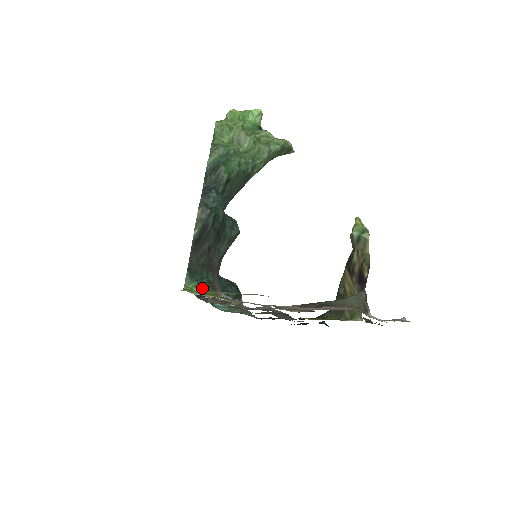
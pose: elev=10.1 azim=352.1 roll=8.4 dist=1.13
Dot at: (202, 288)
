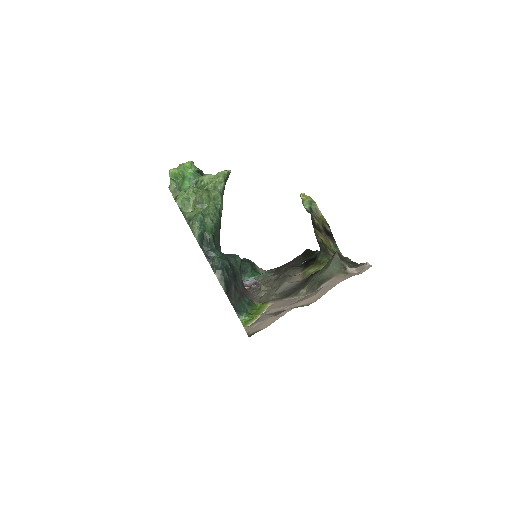
Dot at: (248, 312)
